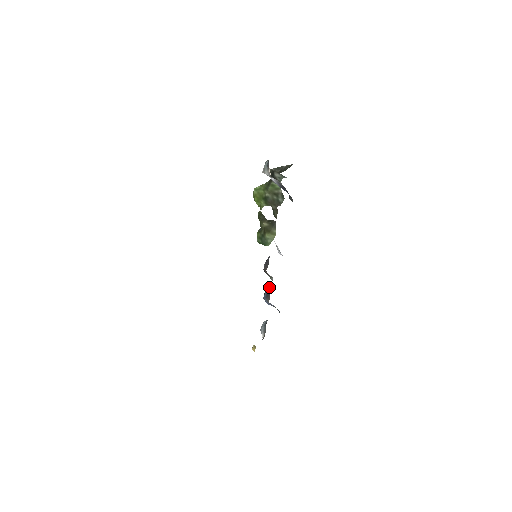
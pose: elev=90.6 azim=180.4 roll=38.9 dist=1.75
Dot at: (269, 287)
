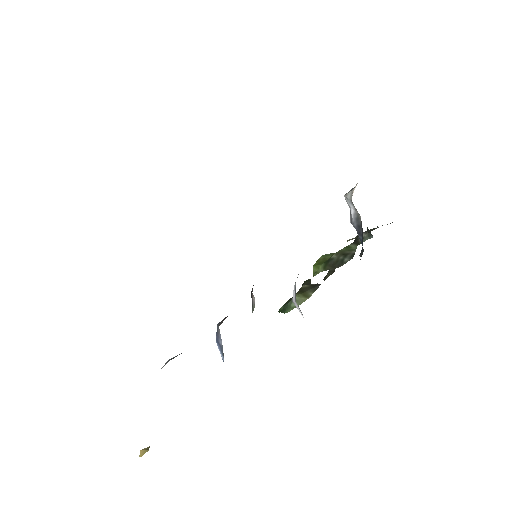
Dot at: occluded
